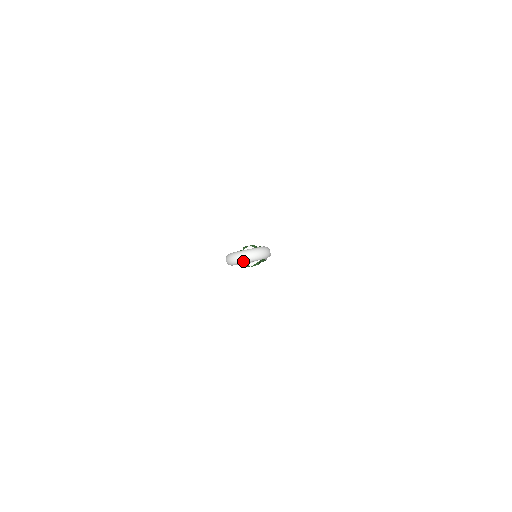
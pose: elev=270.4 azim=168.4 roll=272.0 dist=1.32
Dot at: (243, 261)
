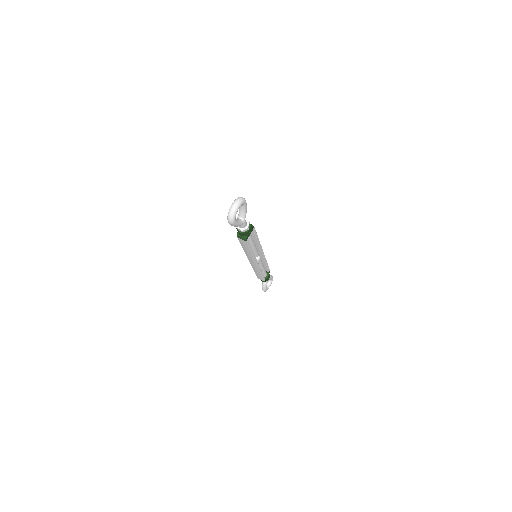
Dot at: (235, 209)
